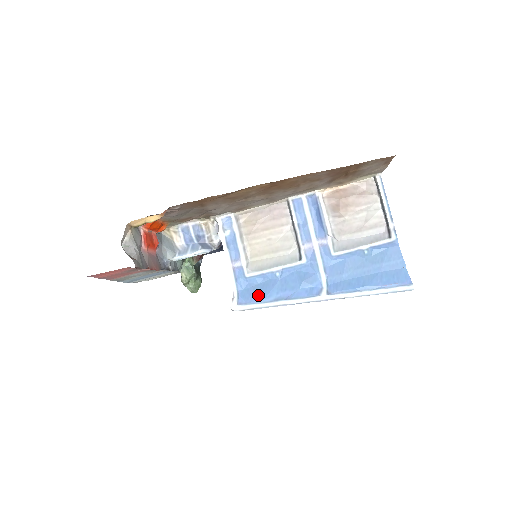
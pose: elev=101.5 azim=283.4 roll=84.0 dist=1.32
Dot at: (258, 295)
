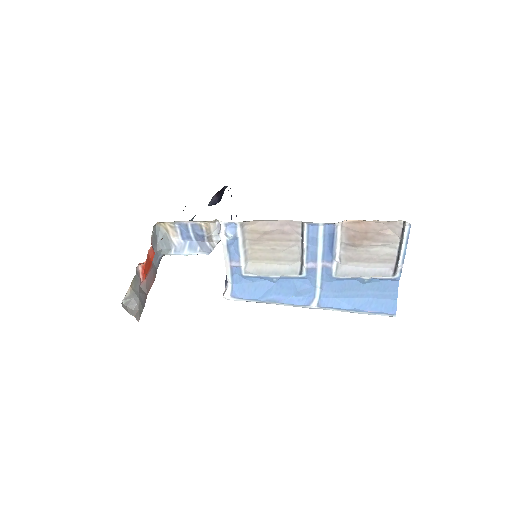
Dot at: (252, 294)
